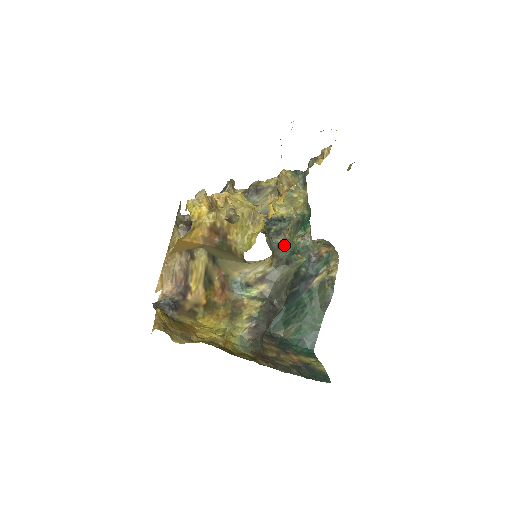
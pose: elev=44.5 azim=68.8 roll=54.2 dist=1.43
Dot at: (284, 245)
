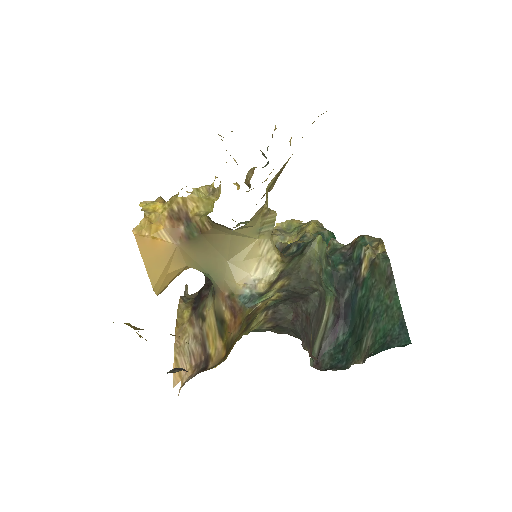
Dot at: (298, 249)
